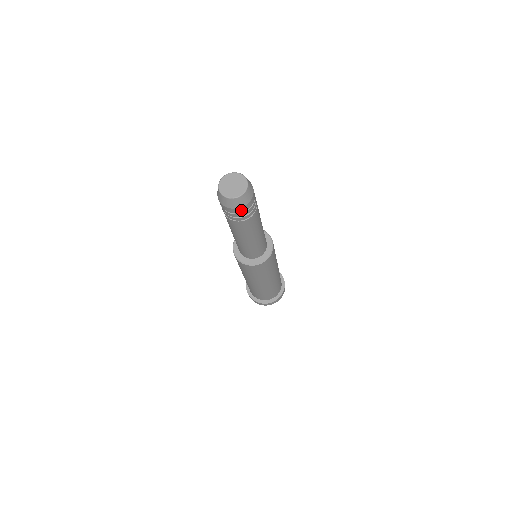
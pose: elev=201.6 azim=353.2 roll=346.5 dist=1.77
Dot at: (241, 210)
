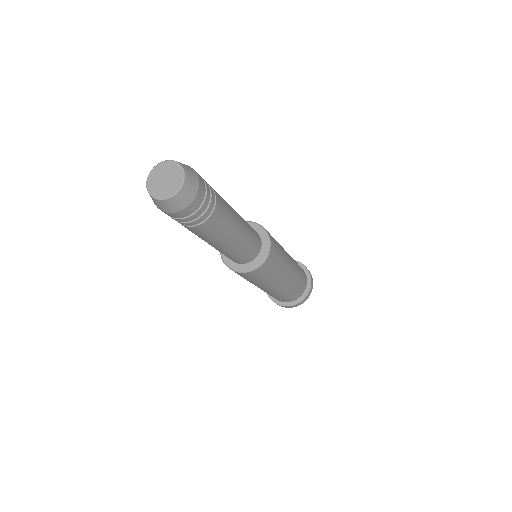
Dot at: (182, 214)
